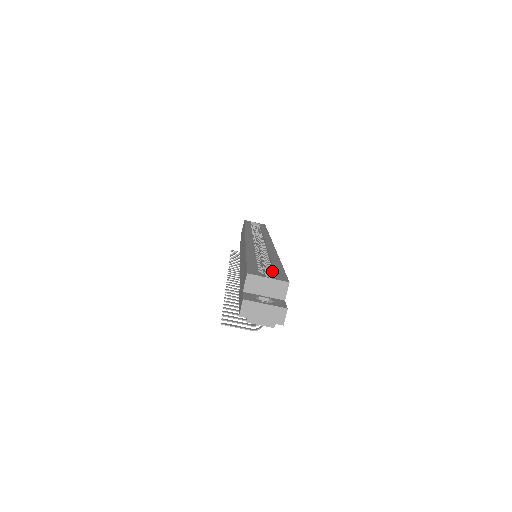
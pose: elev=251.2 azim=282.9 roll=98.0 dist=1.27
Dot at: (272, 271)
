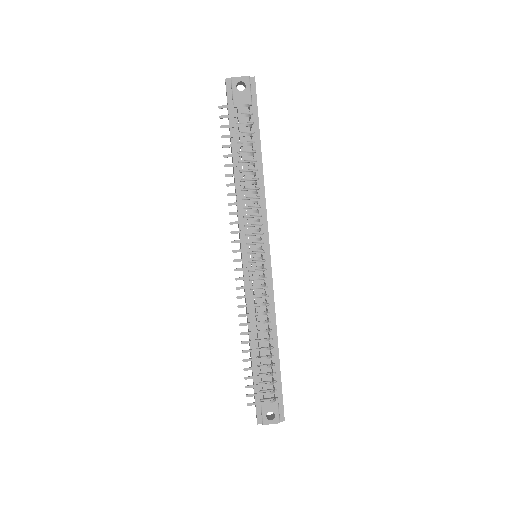
Dot at: occluded
